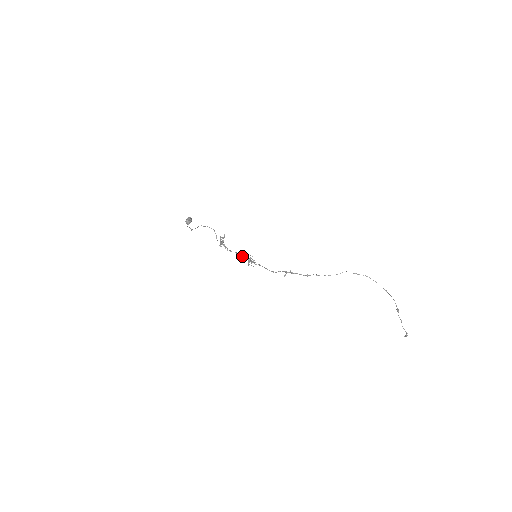
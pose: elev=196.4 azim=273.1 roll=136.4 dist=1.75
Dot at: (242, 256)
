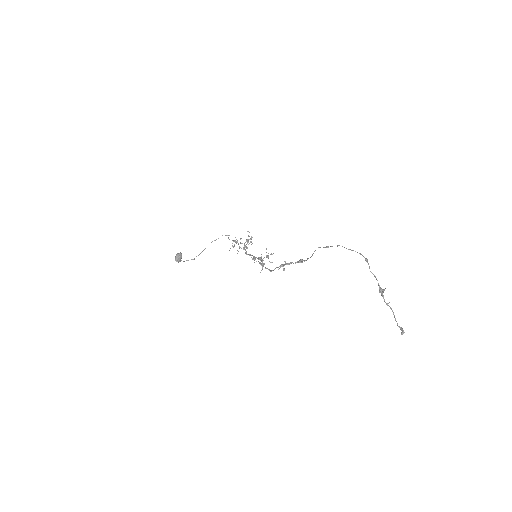
Dot at: (252, 258)
